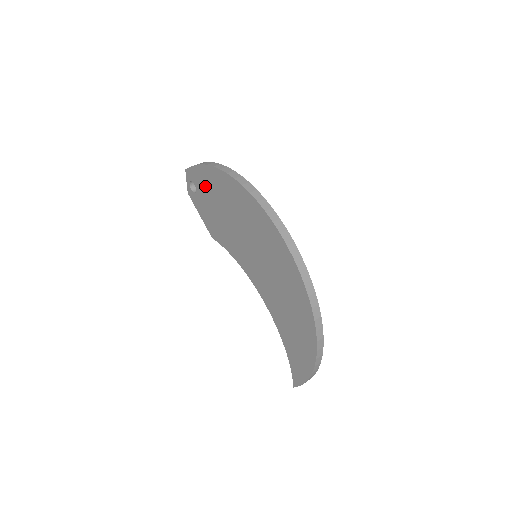
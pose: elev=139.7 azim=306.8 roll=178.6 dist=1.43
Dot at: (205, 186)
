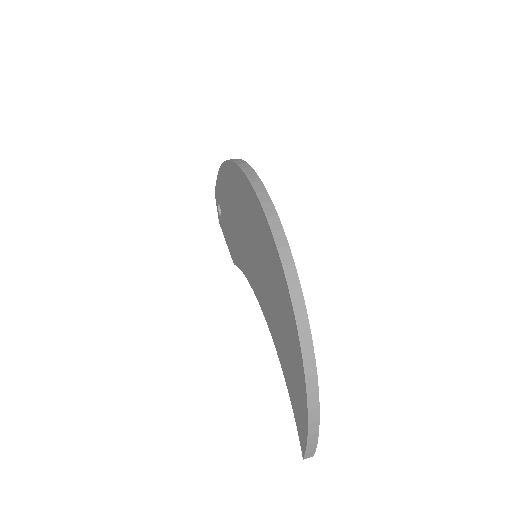
Dot at: (222, 197)
